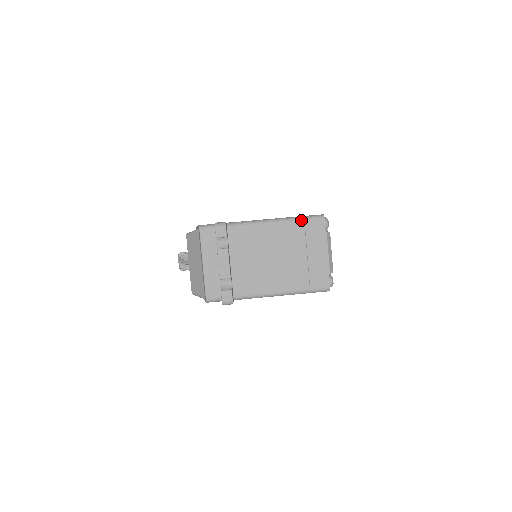
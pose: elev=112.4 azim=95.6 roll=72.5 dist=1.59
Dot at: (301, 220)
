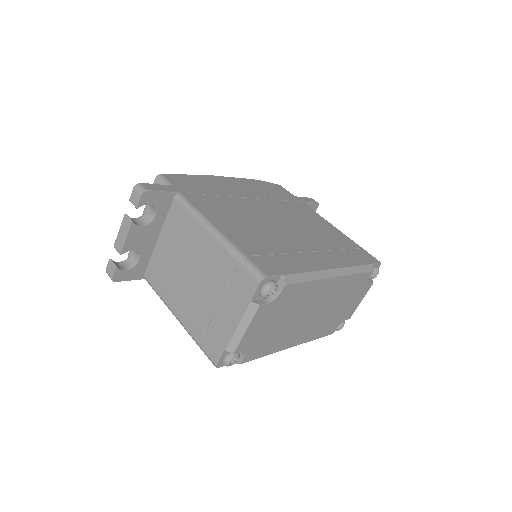
Dot at: (236, 259)
